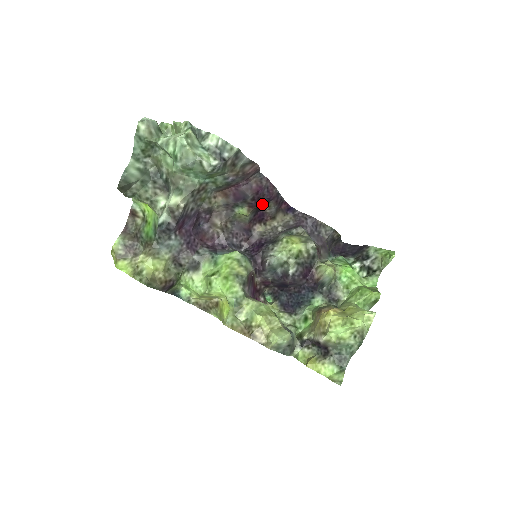
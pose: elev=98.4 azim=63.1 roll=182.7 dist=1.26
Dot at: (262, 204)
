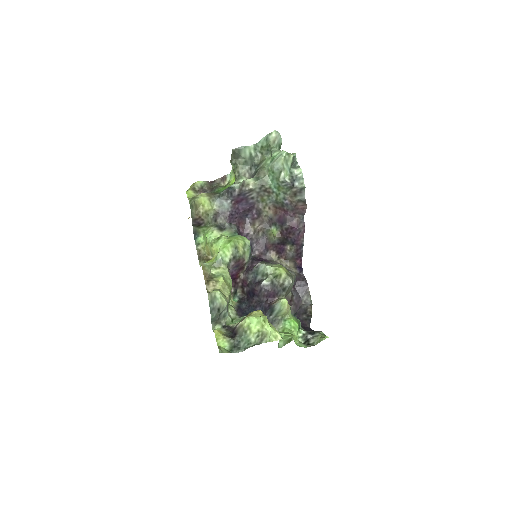
Dot at: (288, 240)
